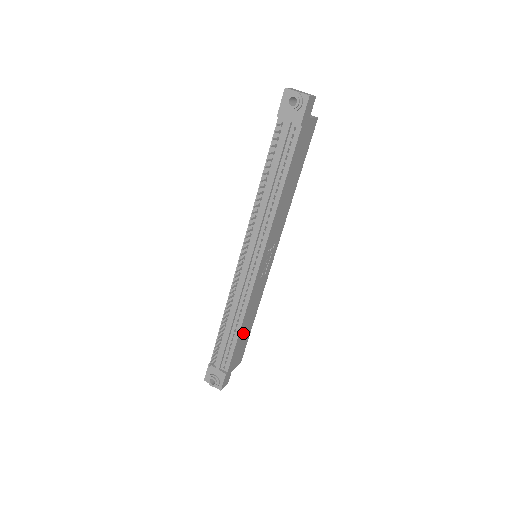
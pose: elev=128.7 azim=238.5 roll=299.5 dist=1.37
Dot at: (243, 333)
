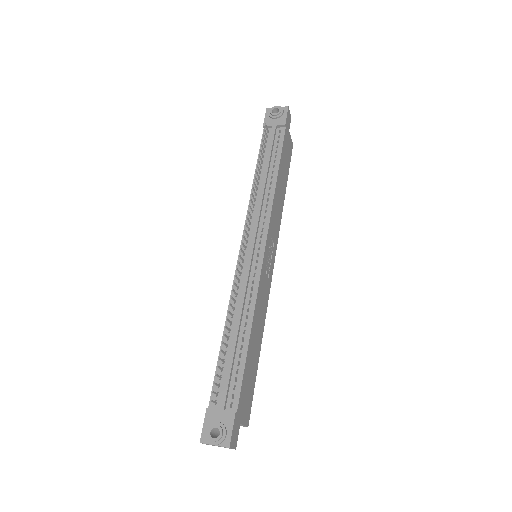
Dot at: (251, 354)
